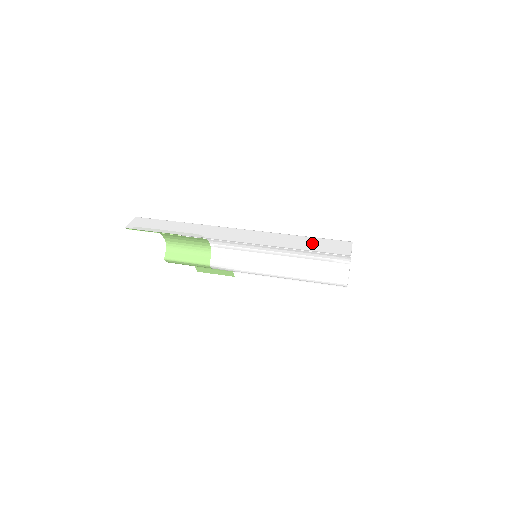
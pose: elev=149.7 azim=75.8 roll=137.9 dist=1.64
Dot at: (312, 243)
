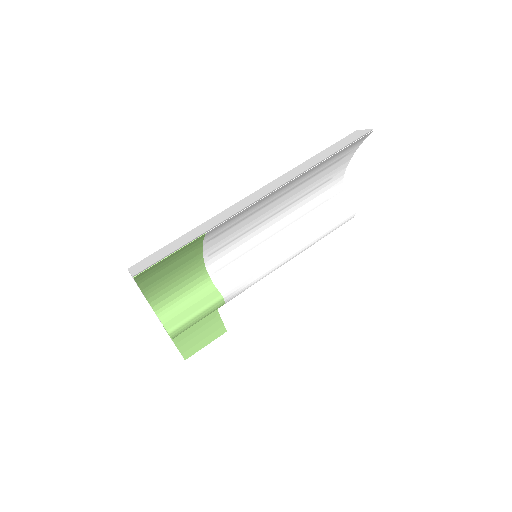
Dot at: (331, 149)
